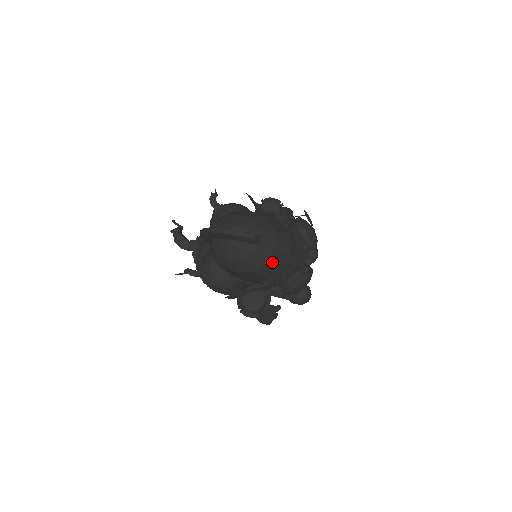
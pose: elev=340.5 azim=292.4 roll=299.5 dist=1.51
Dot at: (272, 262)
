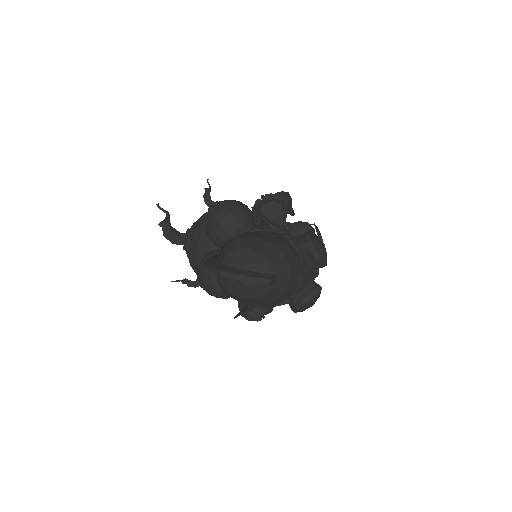
Dot at: (285, 295)
